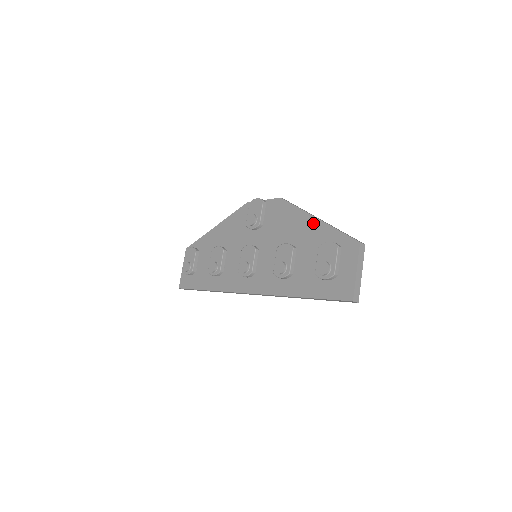
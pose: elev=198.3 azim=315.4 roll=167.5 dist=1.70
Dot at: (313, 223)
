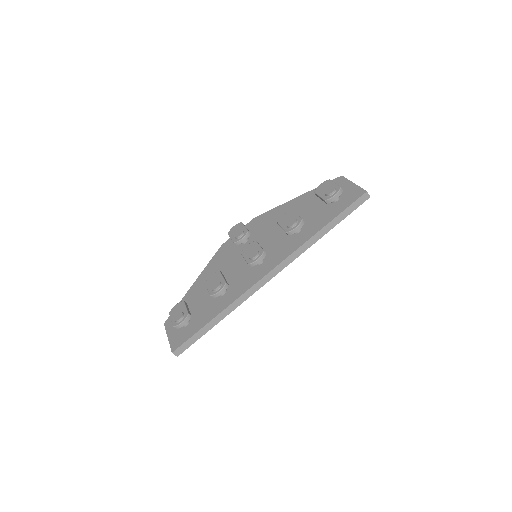
Dot at: (296, 201)
